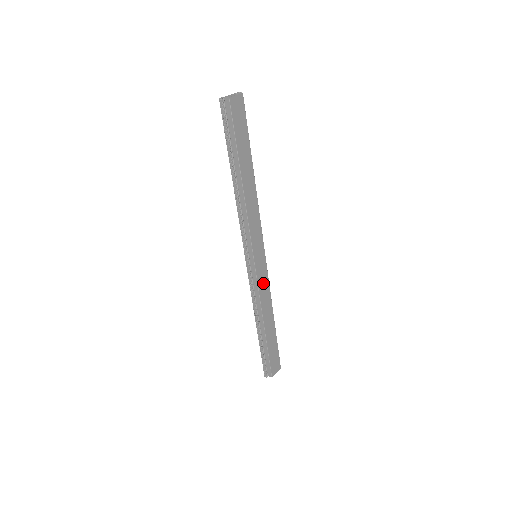
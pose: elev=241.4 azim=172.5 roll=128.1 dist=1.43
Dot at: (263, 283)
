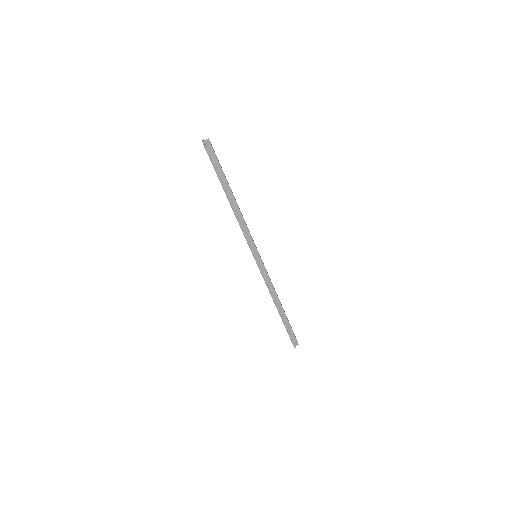
Dot at: occluded
